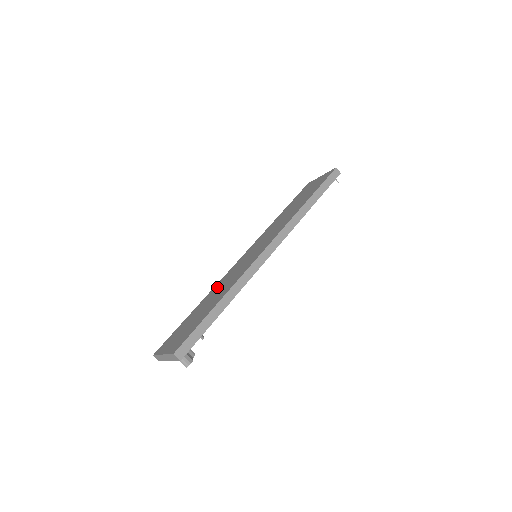
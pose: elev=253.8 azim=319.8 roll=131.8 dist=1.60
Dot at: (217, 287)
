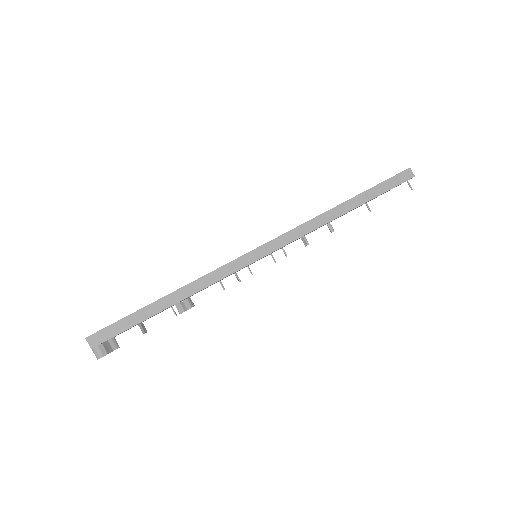
Dot at: occluded
